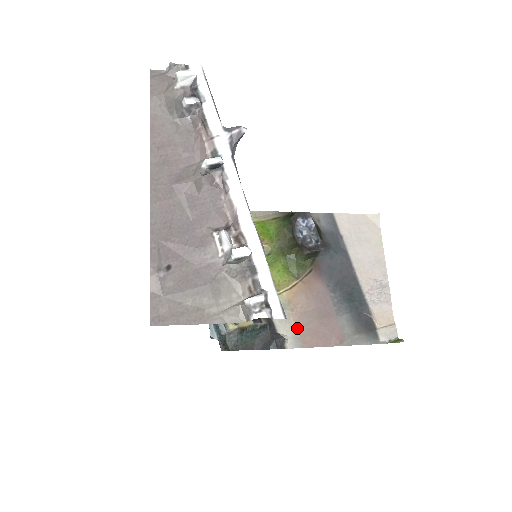
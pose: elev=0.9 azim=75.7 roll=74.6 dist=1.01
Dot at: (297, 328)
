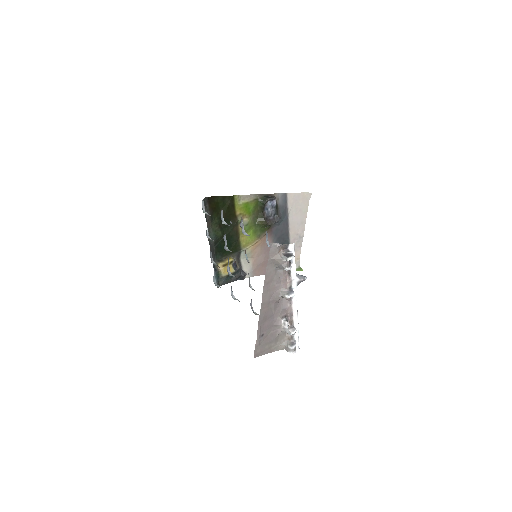
Dot at: (253, 266)
